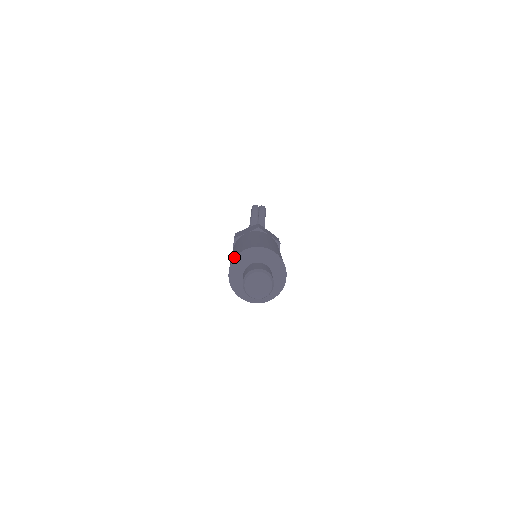
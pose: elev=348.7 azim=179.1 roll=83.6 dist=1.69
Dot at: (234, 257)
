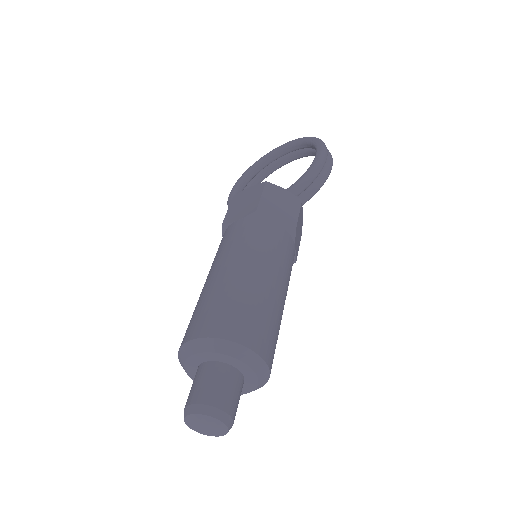
Dot at: (220, 334)
